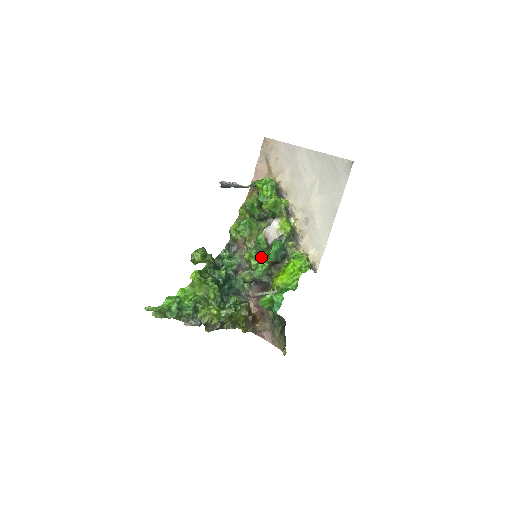
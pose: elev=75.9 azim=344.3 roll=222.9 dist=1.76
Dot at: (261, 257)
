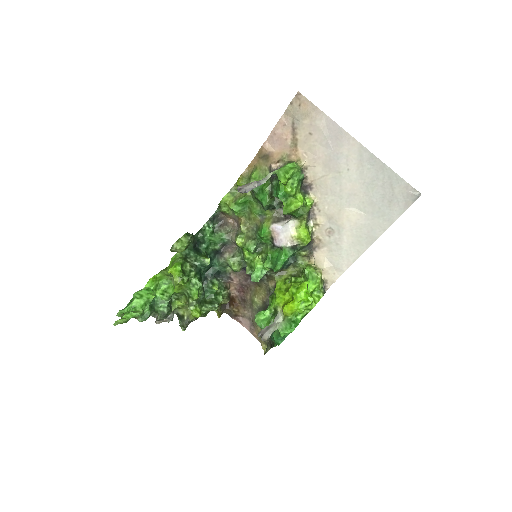
Dot at: (260, 255)
